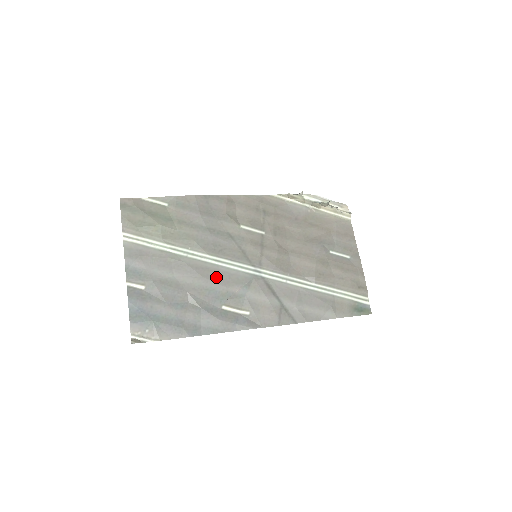
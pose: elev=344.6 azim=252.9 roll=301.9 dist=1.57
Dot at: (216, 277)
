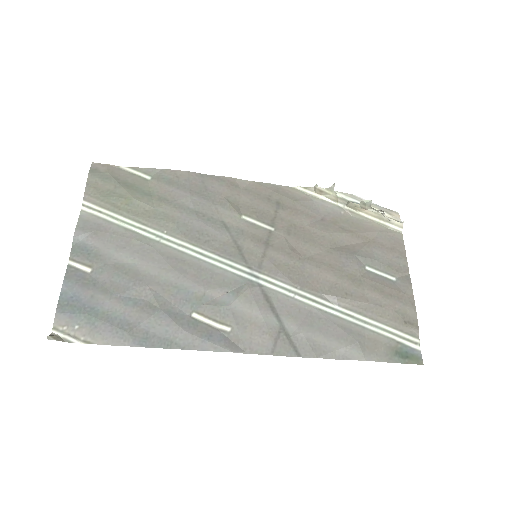
Dot at: (193, 273)
